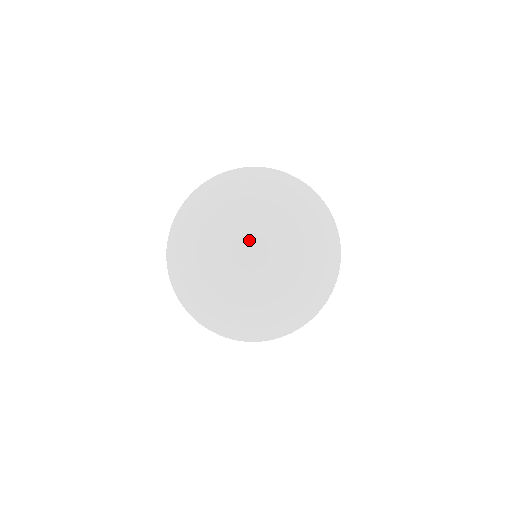
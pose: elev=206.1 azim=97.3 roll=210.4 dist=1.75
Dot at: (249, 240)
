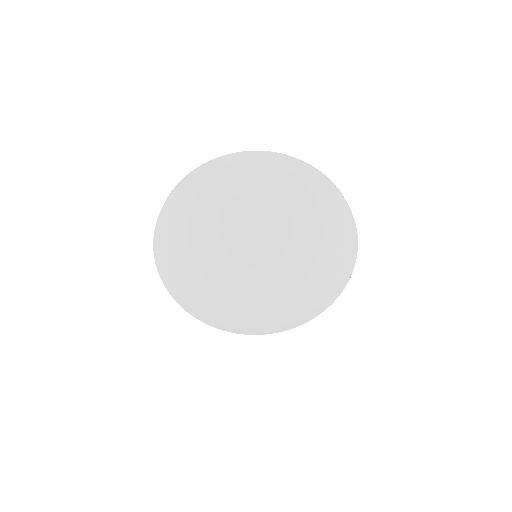
Dot at: (244, 252)
